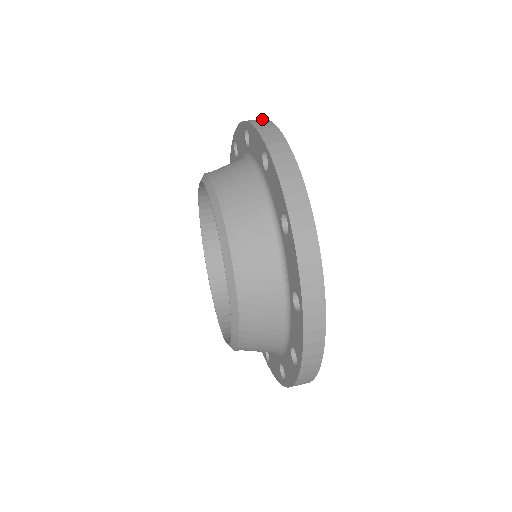
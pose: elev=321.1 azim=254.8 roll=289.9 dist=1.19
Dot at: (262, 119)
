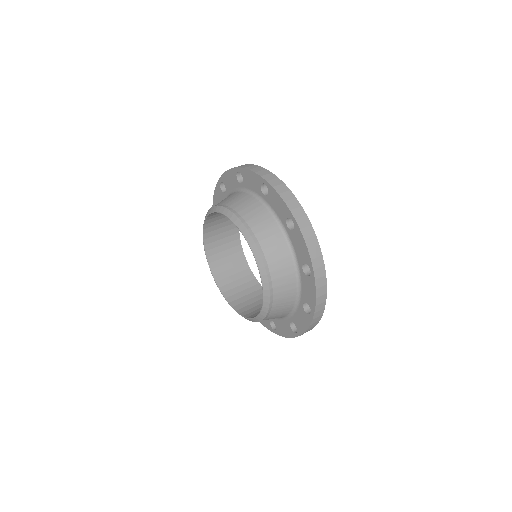
Dot at: (306, 219)
